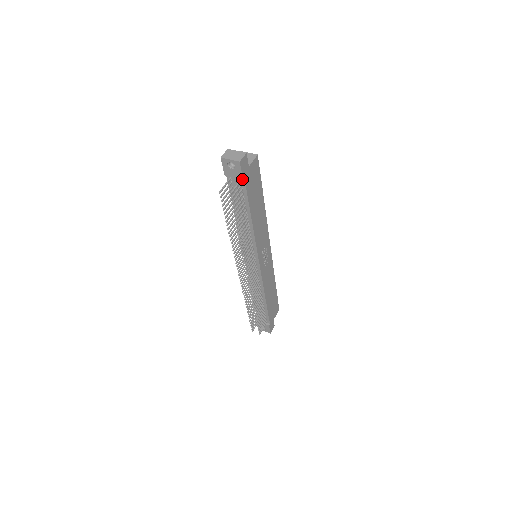
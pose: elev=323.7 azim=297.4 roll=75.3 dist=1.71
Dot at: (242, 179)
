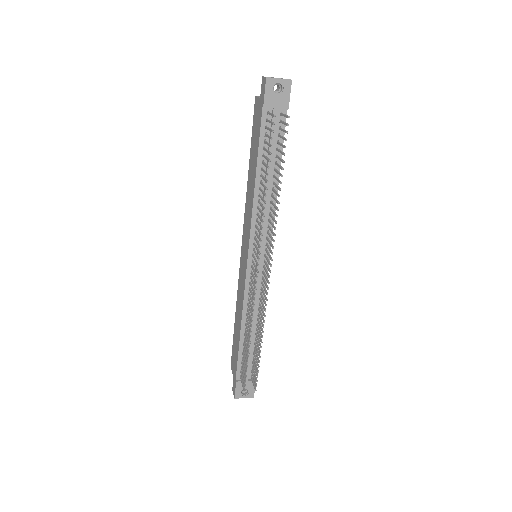
Dot at: (287, 108)
